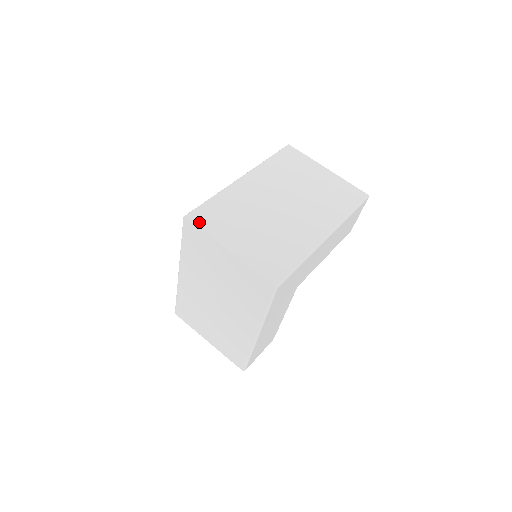
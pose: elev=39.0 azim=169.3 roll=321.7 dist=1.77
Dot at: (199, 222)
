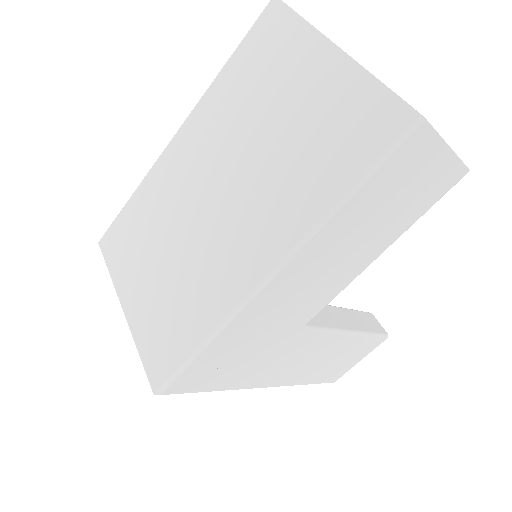
Dot at: (108, 251)
